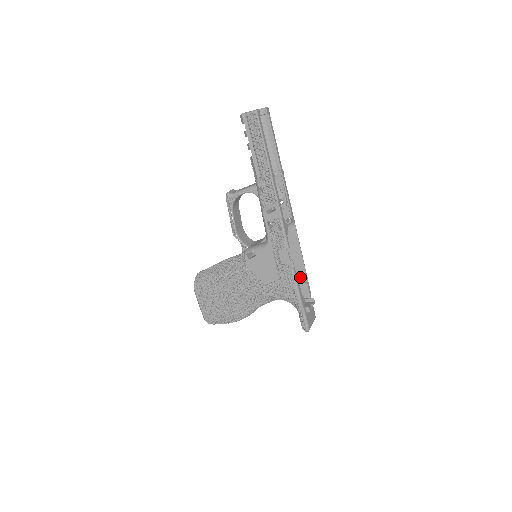
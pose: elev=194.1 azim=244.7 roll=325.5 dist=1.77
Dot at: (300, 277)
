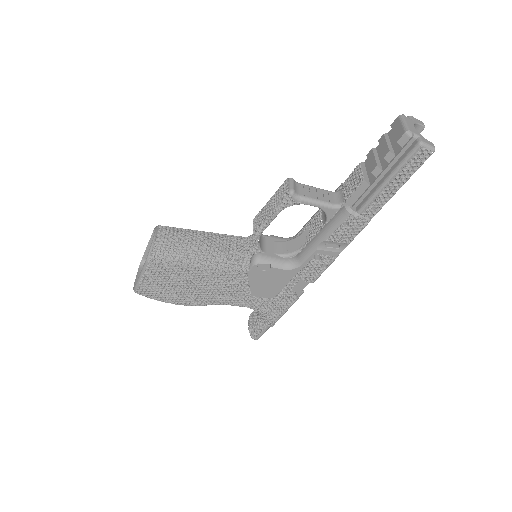
Dot at: occluded
